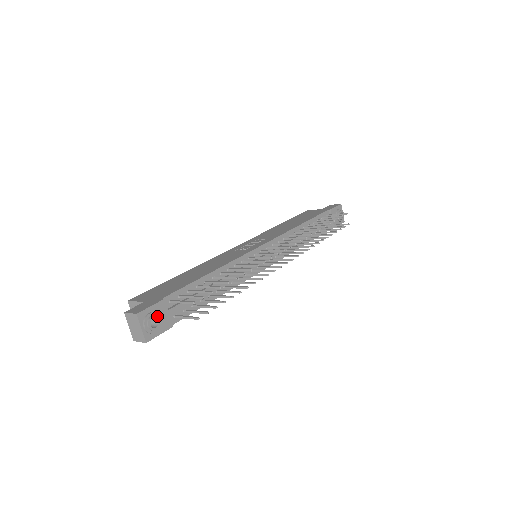
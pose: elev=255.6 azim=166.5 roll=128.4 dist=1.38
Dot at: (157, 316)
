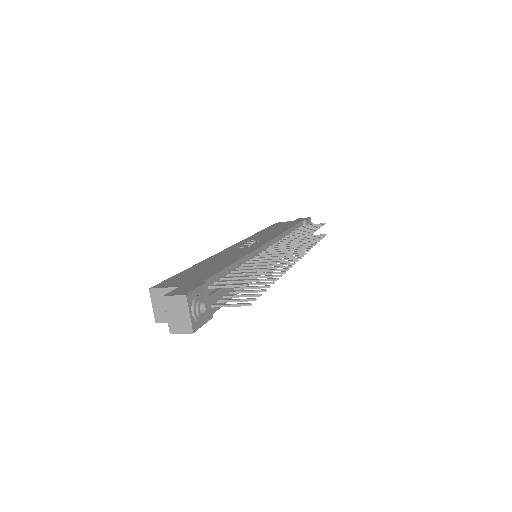
Dot at: (204, 300)
